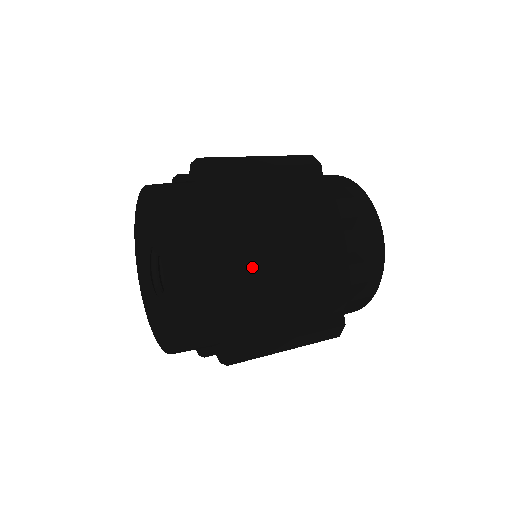
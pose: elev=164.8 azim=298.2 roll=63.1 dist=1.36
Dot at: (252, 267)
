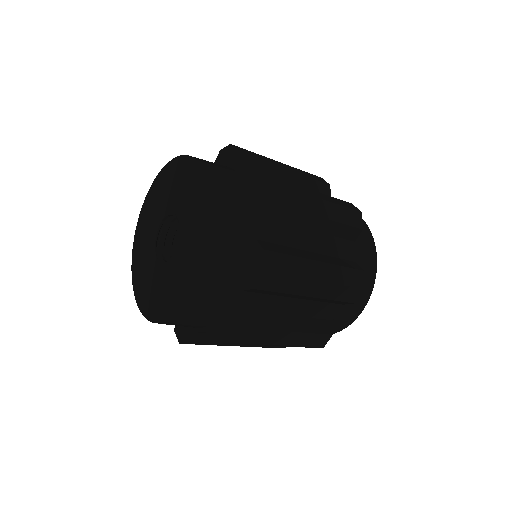
Dot at: occluded
